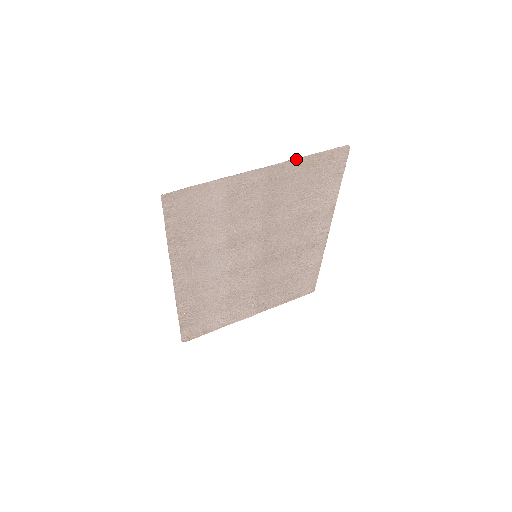
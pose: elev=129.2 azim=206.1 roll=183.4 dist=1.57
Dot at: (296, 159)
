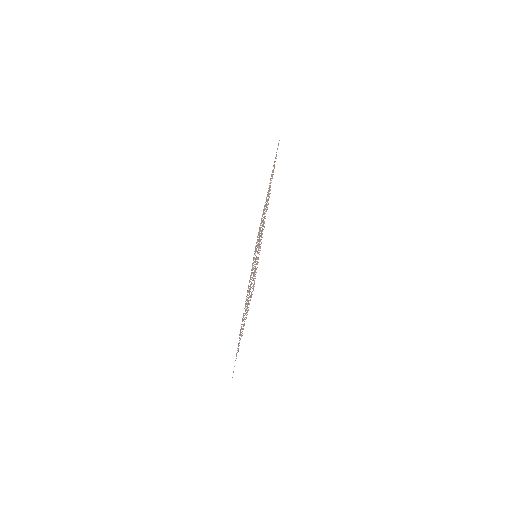
Dot at: occluded
